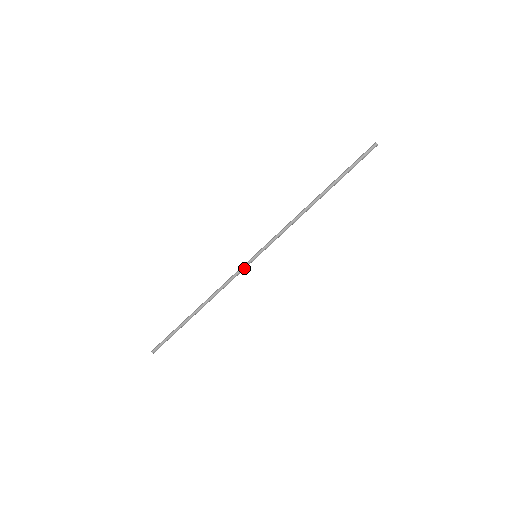
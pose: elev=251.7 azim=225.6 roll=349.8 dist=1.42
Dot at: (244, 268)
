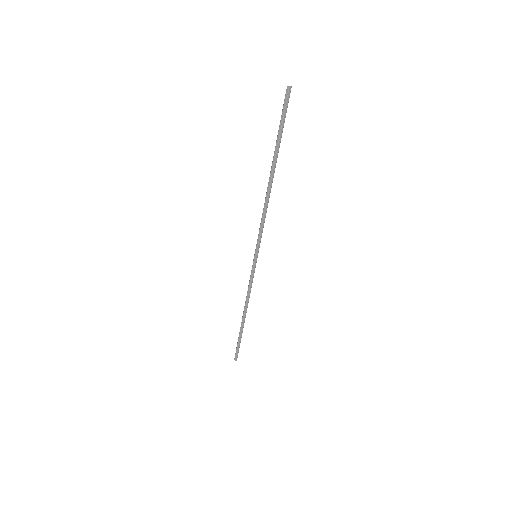
Dot at: (254, 270)
